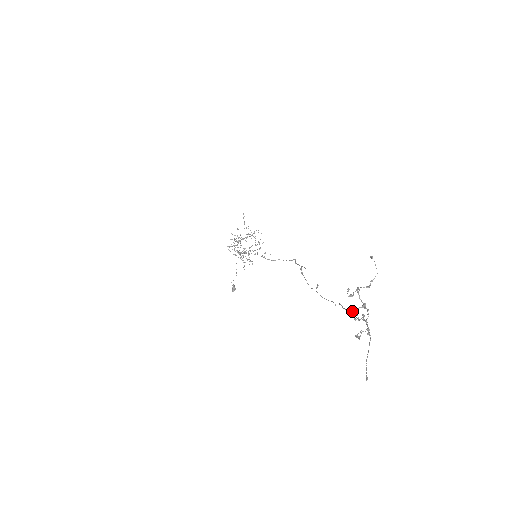
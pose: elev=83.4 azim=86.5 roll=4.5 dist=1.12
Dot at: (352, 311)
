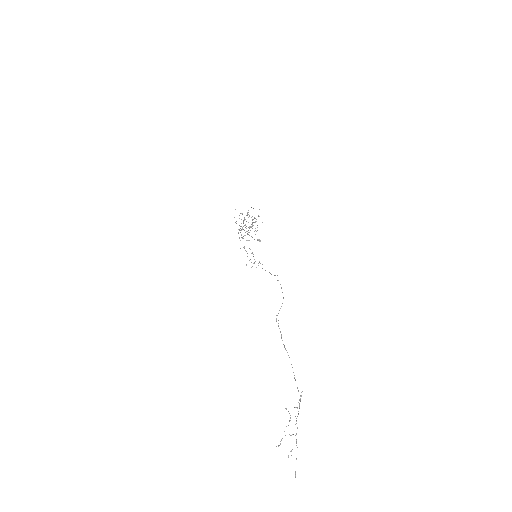
Dot at: (294, 407)
